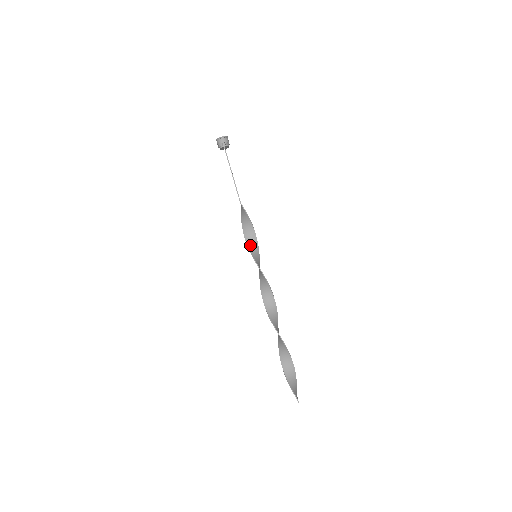
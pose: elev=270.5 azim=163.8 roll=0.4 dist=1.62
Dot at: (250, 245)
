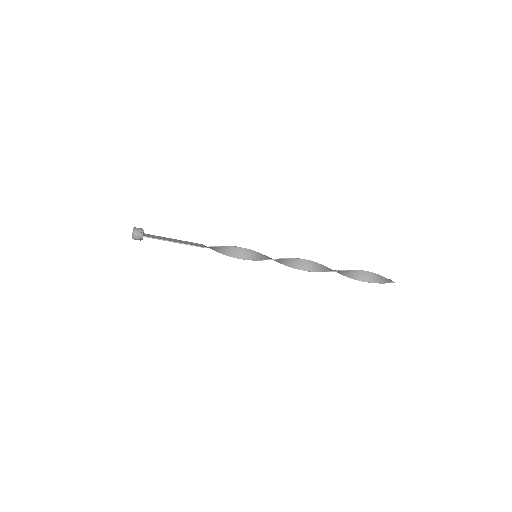
Dot at: (244, 257)
